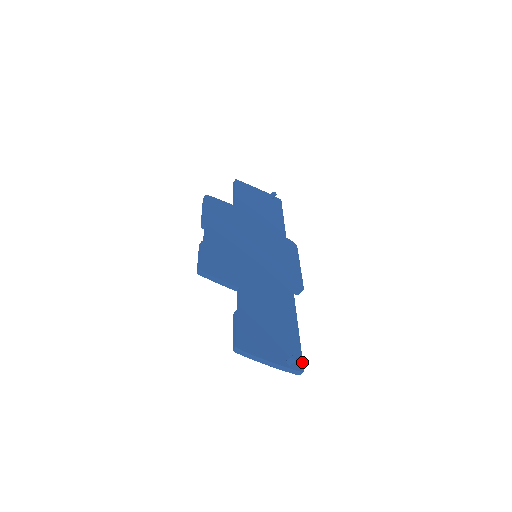
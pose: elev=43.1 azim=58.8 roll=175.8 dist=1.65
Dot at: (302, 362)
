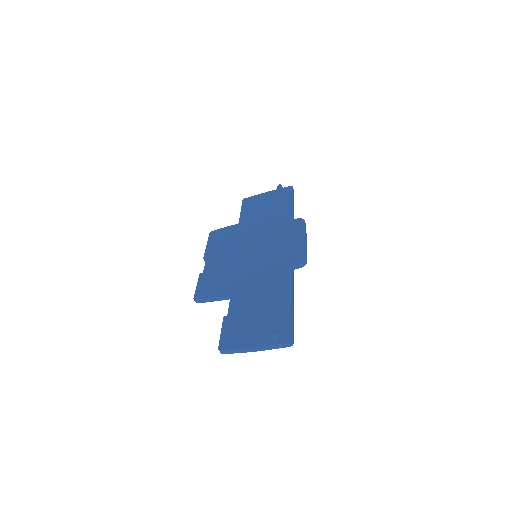
Dot at: (291, 332)
